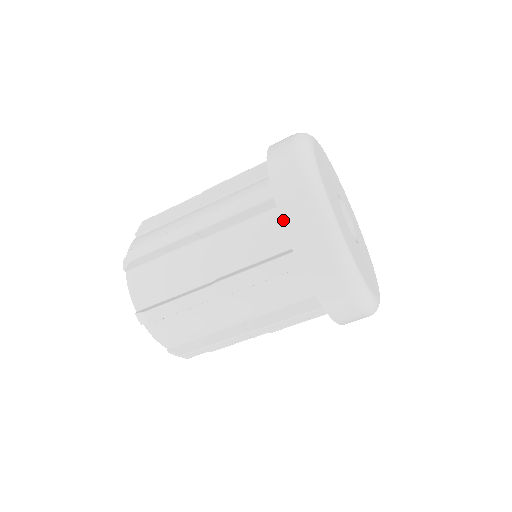
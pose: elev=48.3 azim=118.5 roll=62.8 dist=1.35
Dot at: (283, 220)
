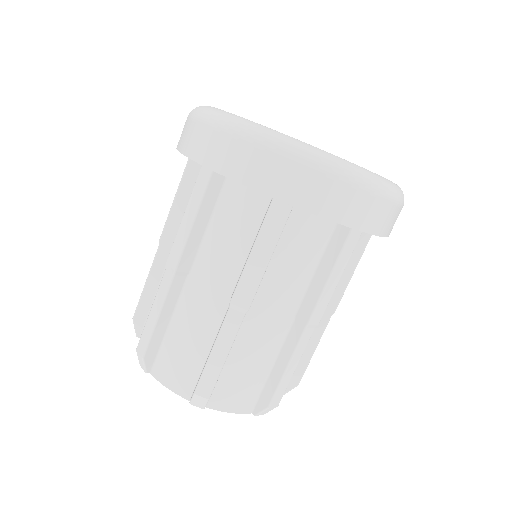
Dot at: (178, 148)
